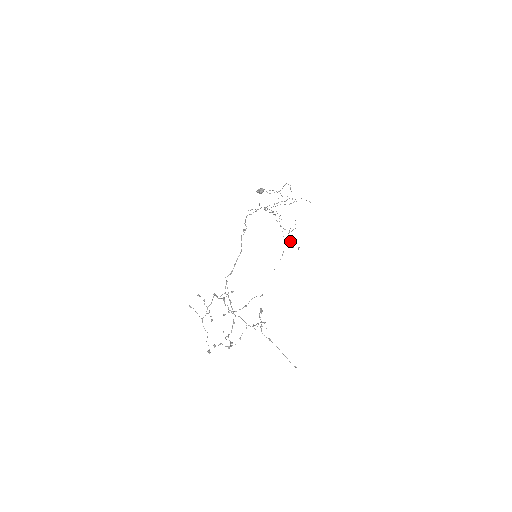
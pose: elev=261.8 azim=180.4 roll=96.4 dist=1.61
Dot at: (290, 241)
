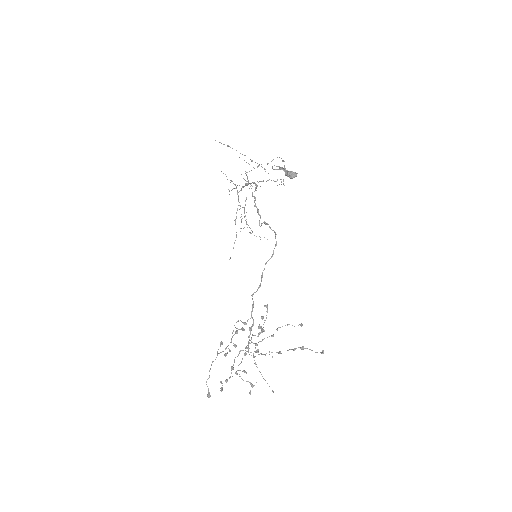
Dot at: (247, 224)
